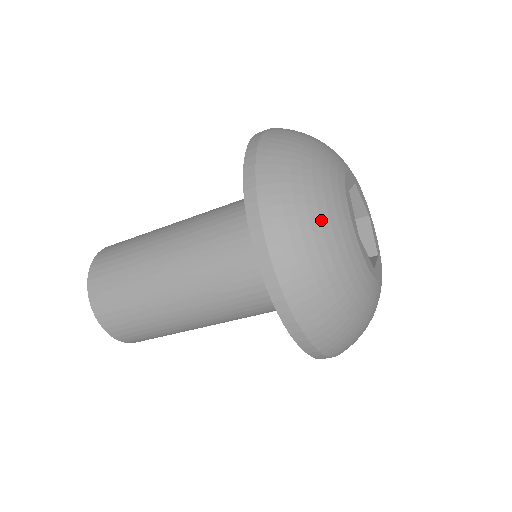
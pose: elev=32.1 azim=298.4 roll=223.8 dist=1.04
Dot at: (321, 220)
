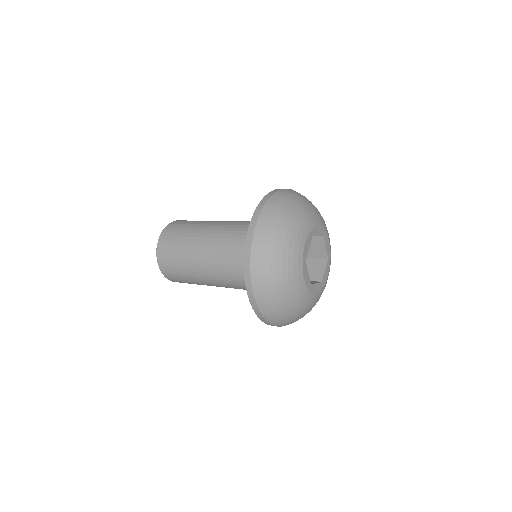
Dot at: (288, 298)
